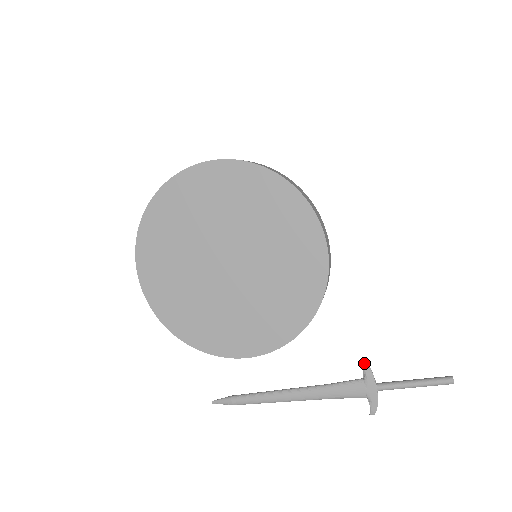
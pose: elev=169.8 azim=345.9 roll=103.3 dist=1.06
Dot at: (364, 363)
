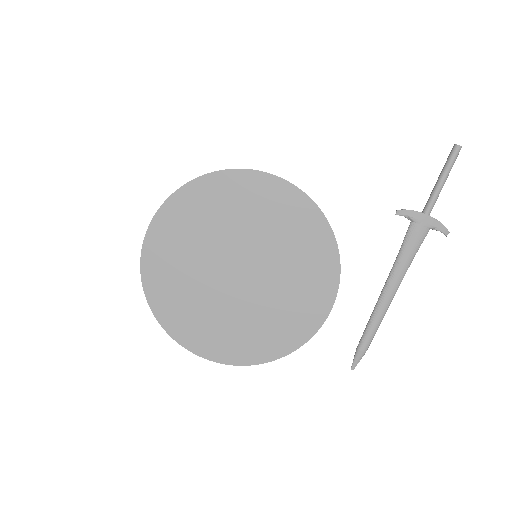
Dot at: (398, 212)
